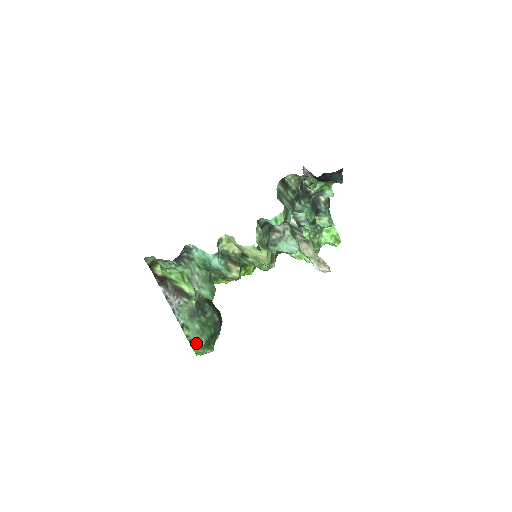
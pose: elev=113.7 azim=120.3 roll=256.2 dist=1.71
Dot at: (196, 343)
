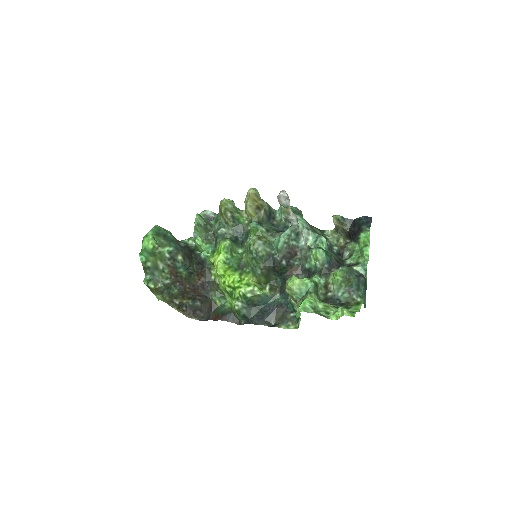
Dot at: occluded
